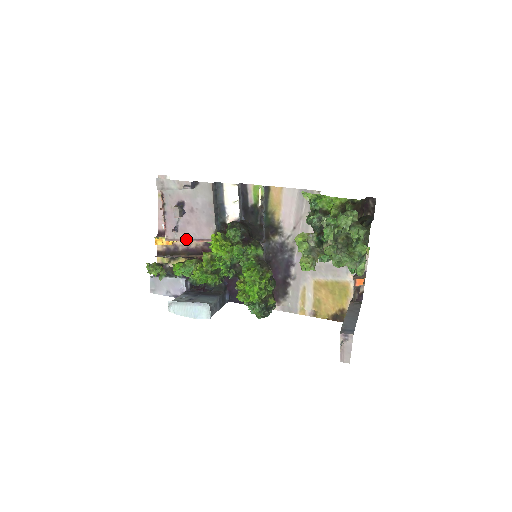
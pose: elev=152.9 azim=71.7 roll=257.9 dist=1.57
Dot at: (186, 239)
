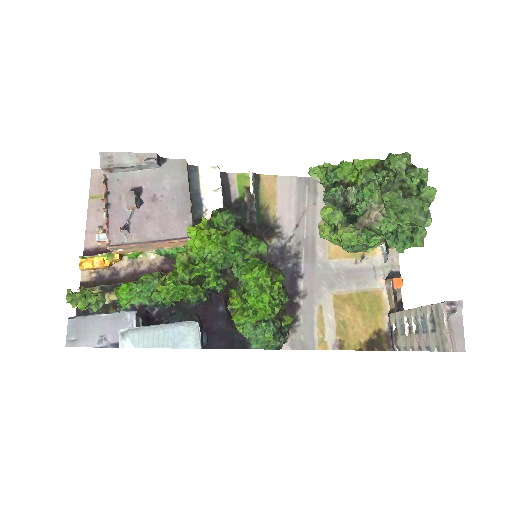
Dot at: (143, 241)
